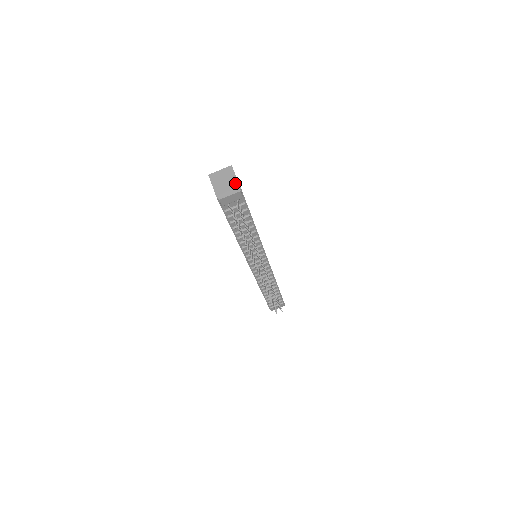
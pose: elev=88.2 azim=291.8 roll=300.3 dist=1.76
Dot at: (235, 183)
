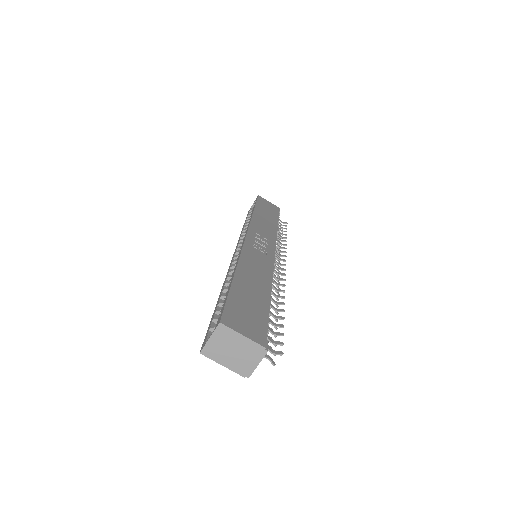
Dot at: (250, 345)
